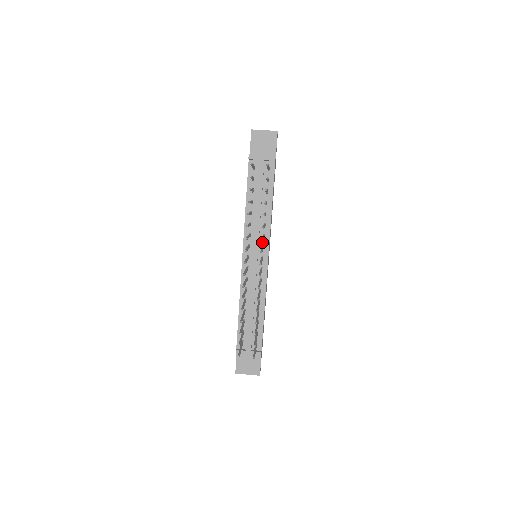
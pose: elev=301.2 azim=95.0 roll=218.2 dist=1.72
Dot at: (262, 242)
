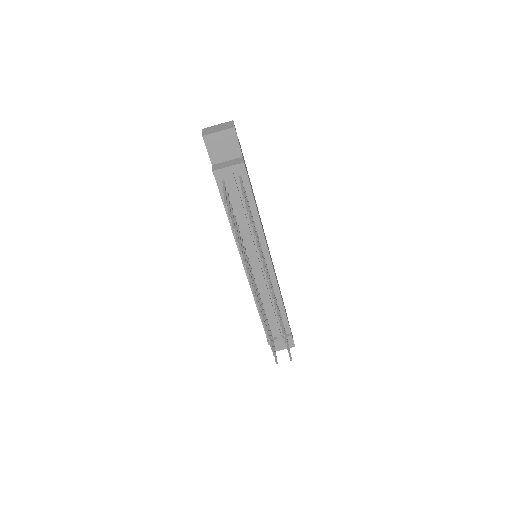
Dot at: occluded
